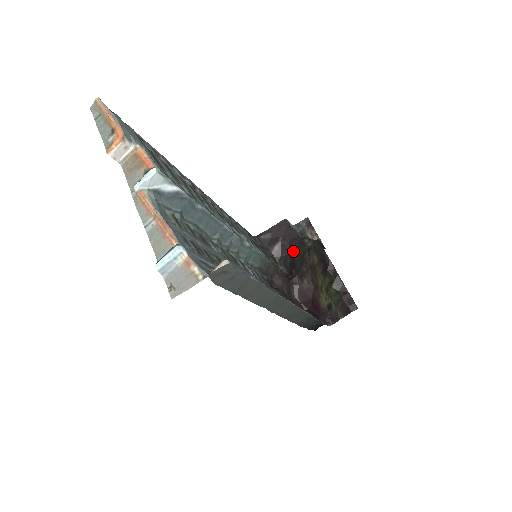
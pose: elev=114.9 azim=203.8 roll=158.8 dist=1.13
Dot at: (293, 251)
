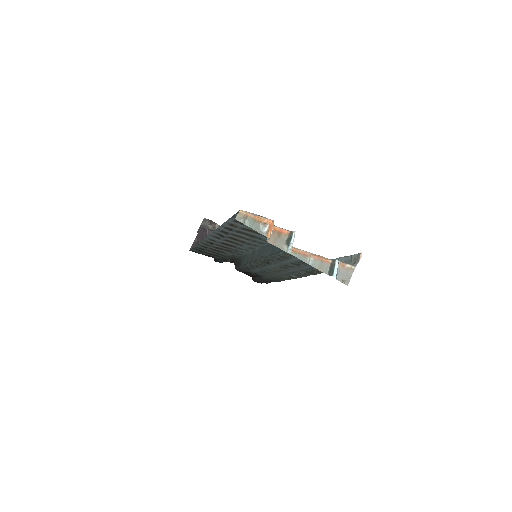
Dot at: occluded
